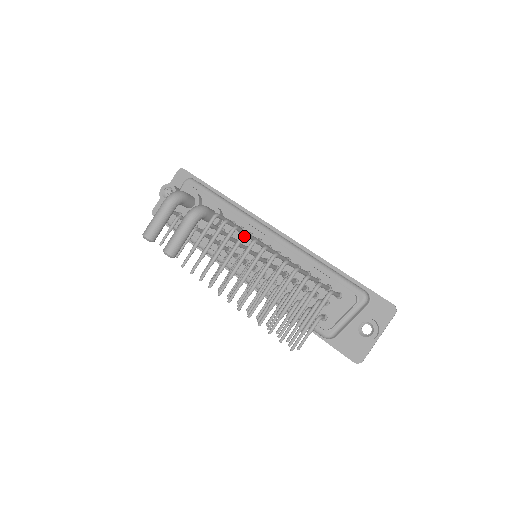
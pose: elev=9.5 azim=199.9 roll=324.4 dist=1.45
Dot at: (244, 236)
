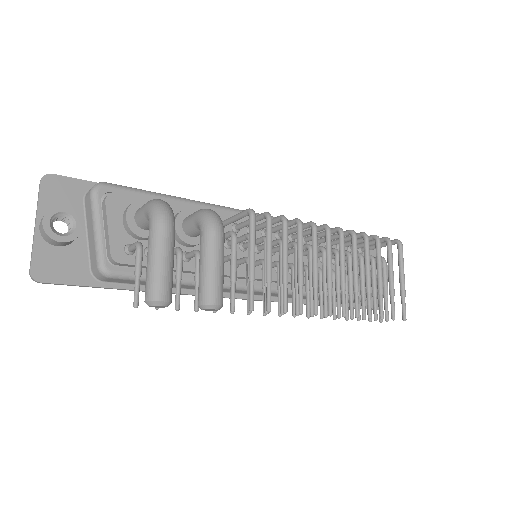
Dot at: (302, 223)
